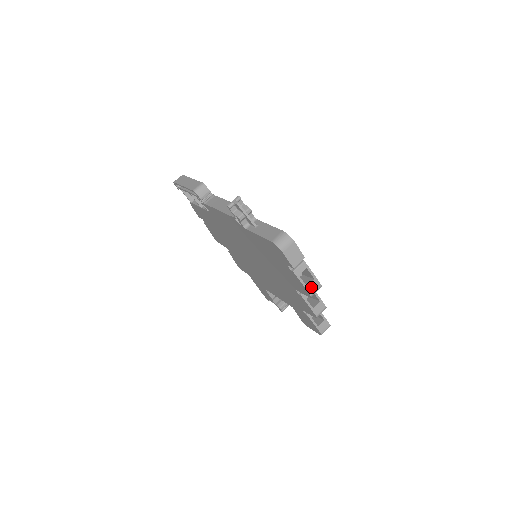
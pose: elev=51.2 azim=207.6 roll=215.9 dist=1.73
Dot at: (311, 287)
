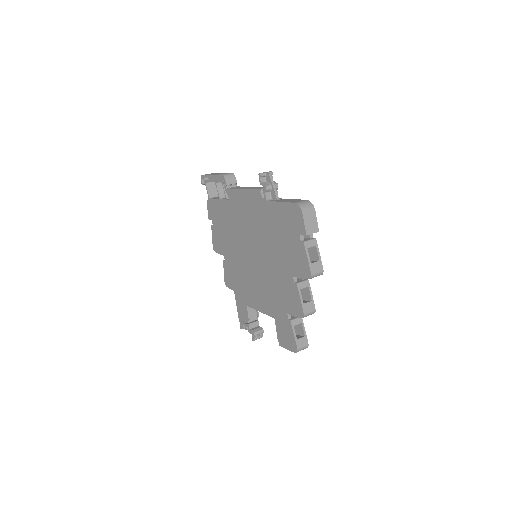
Dot at: (314, 267)
